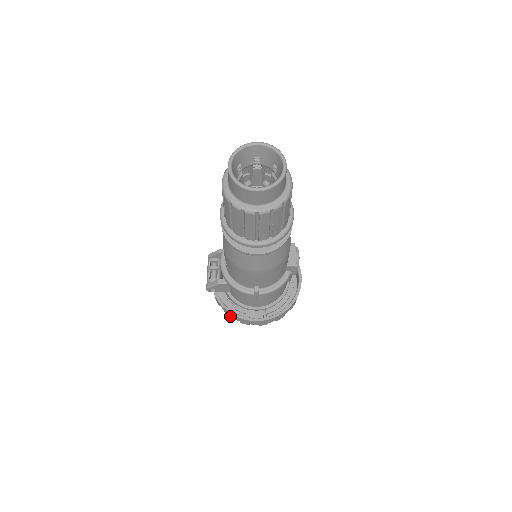
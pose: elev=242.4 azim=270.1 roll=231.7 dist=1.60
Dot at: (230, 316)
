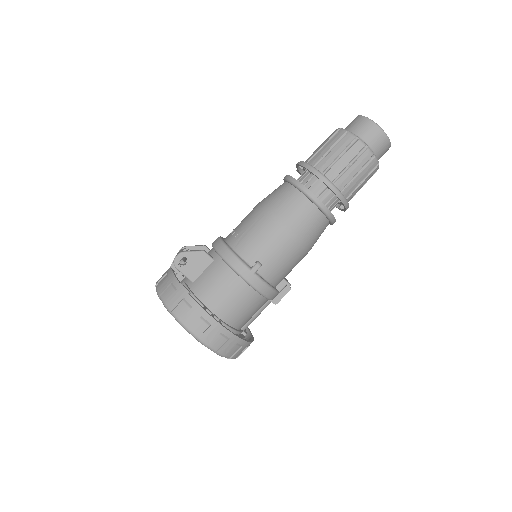
Dot at: (175, 304)
